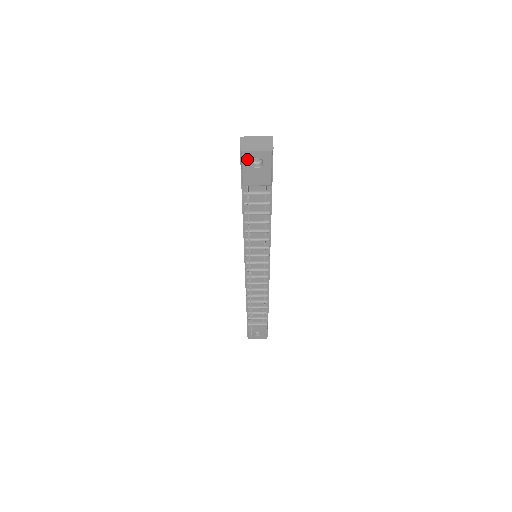
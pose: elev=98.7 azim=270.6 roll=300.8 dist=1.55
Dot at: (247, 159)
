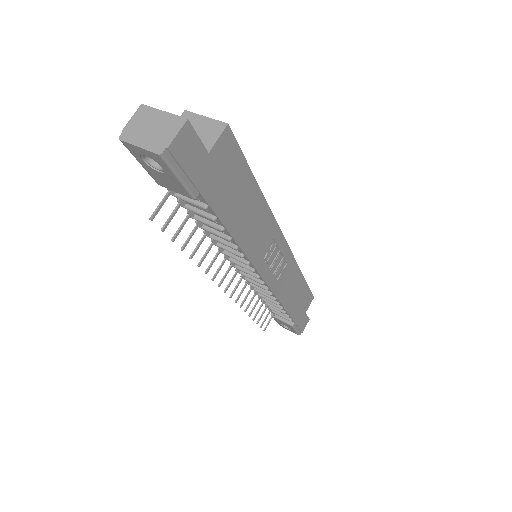
Dot at: (135, 152)
